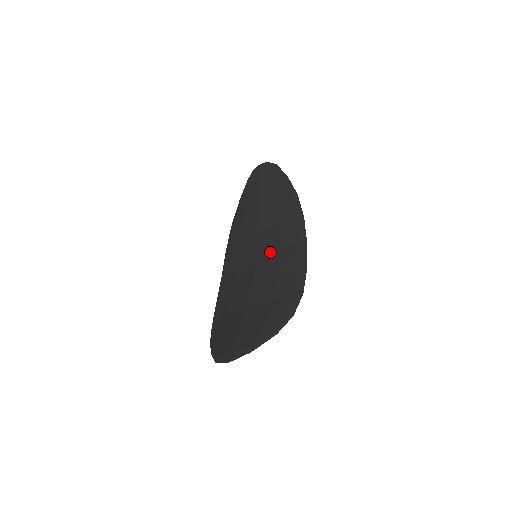
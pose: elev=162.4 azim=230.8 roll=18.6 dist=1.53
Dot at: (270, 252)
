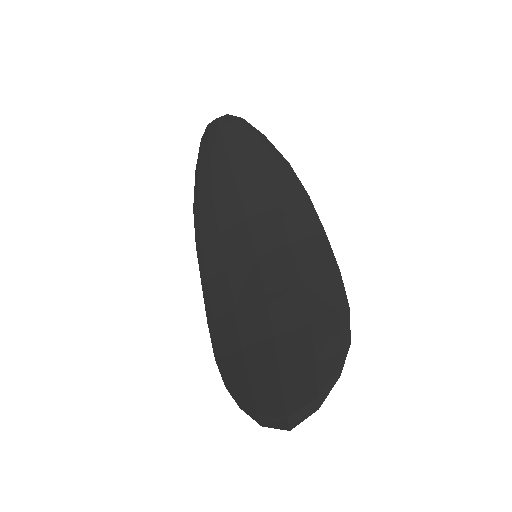
Dot at: (276, 249)
